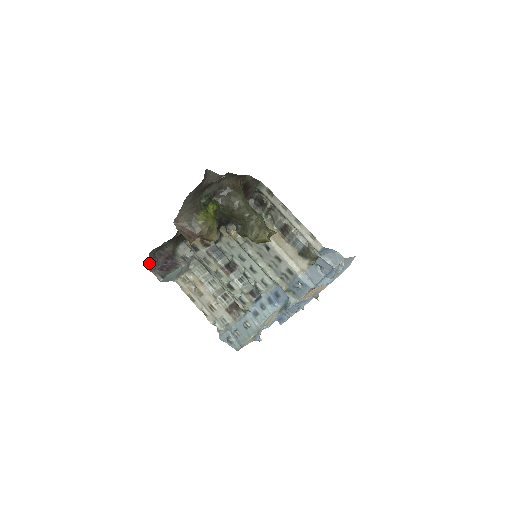
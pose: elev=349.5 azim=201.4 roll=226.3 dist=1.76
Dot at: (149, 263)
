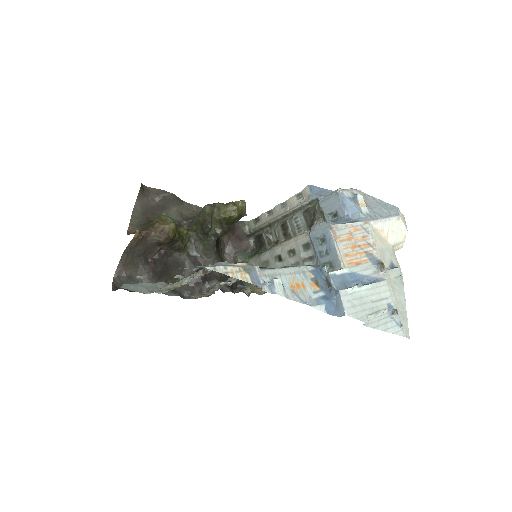
Dot at: (113, 287)
